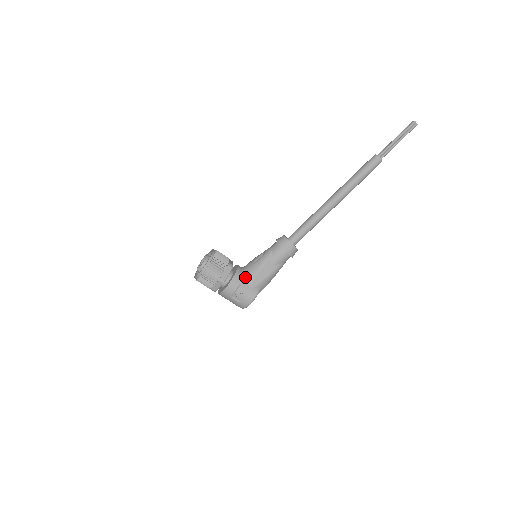
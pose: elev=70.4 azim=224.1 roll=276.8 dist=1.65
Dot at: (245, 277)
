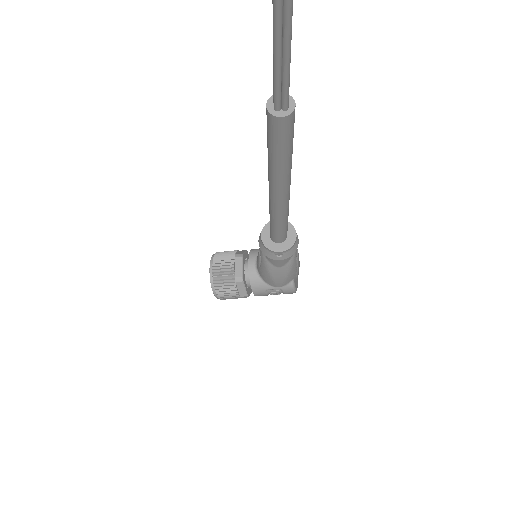
Dot at: (264, 281)
